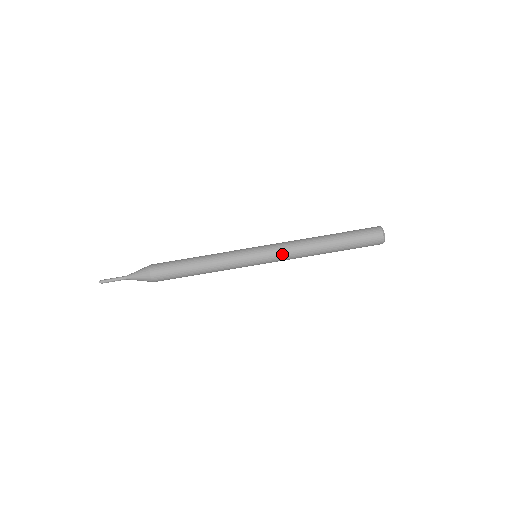
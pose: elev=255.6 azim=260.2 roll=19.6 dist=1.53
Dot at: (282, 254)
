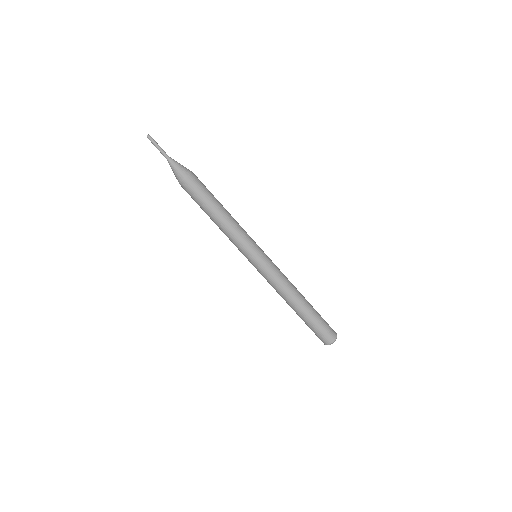
Dot at: (267, 280)
